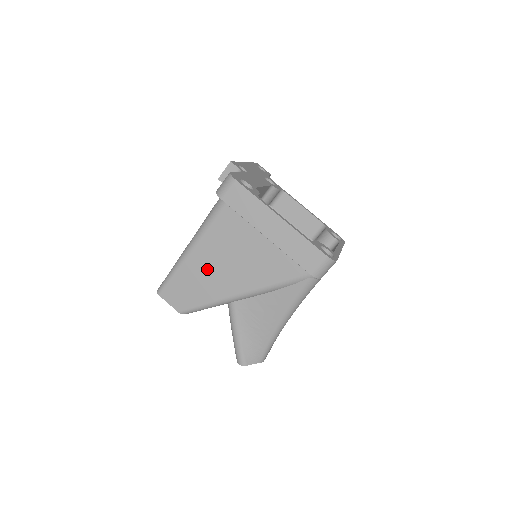
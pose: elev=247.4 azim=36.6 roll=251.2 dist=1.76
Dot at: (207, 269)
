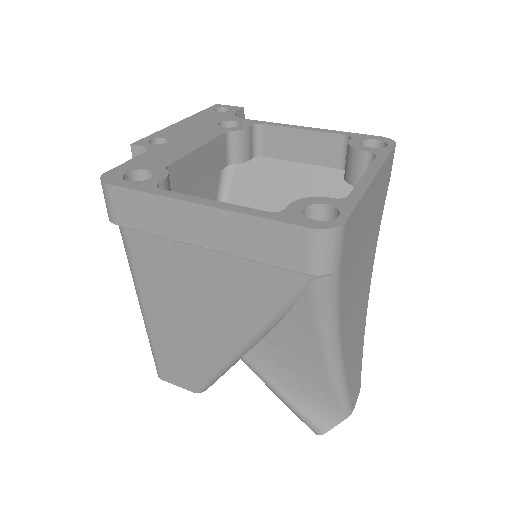
Dot at: (178, 328)
